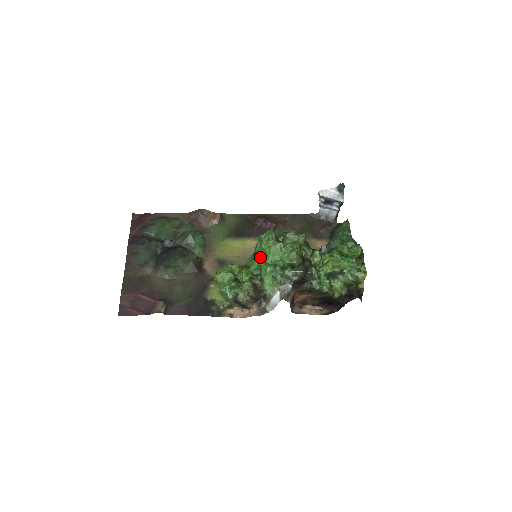
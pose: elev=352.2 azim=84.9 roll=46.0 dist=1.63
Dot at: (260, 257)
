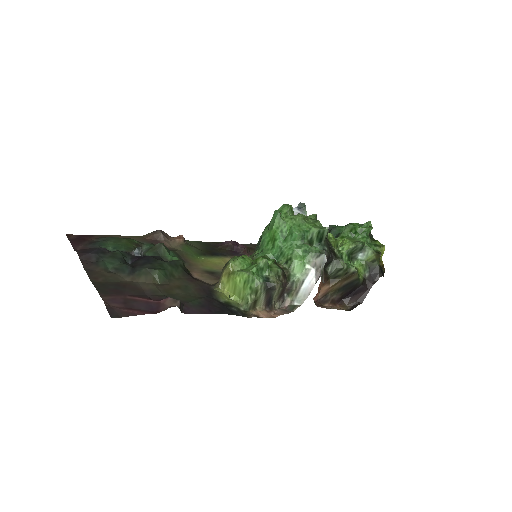
Dot at: (279, 236)
